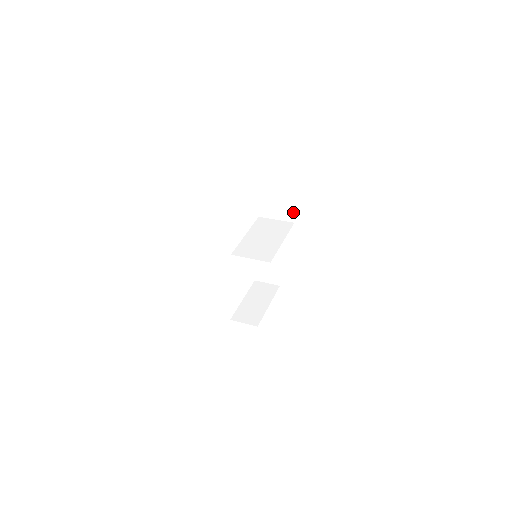
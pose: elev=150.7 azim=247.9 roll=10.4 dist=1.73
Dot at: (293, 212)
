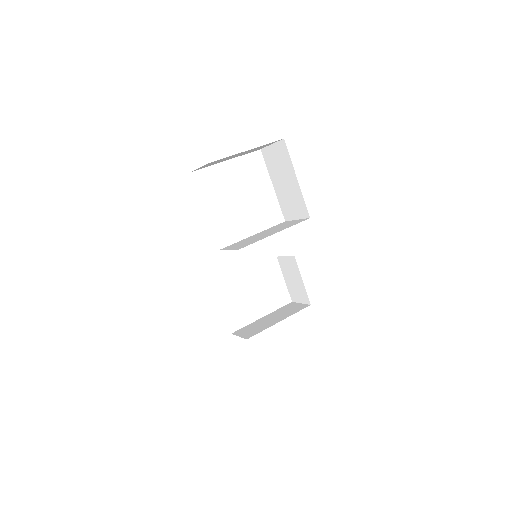
Dot at: (305, 204)
